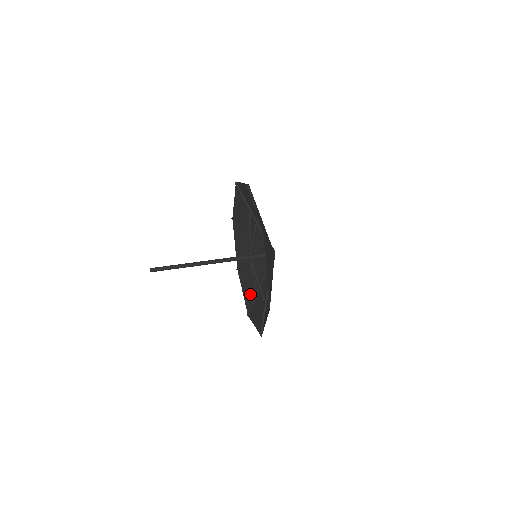
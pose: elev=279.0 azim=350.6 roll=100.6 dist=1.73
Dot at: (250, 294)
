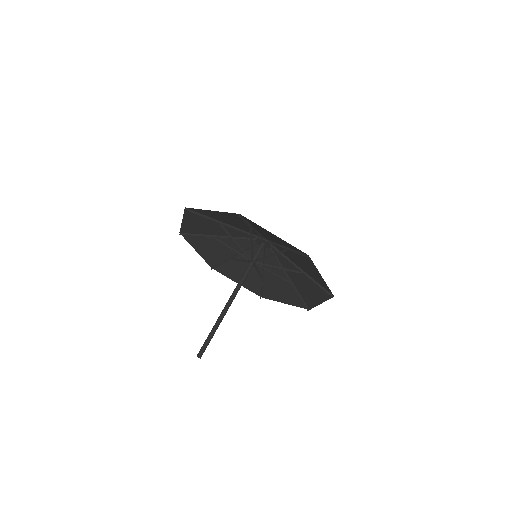
Dot at: (290, 294)
